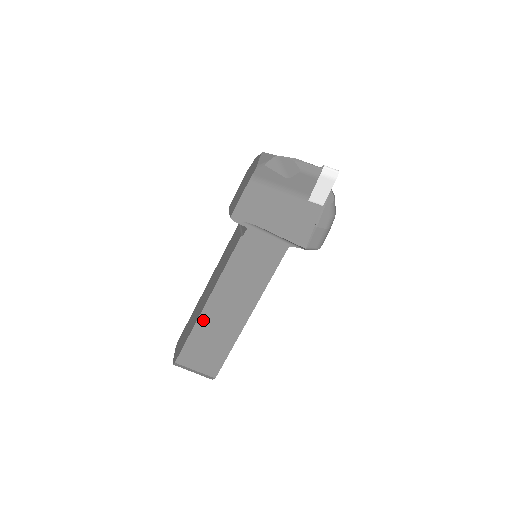
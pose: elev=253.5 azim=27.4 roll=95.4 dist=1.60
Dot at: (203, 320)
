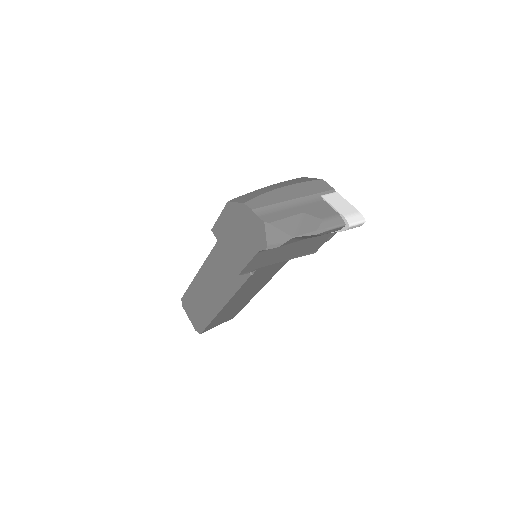
Dot at: (220, 314)
